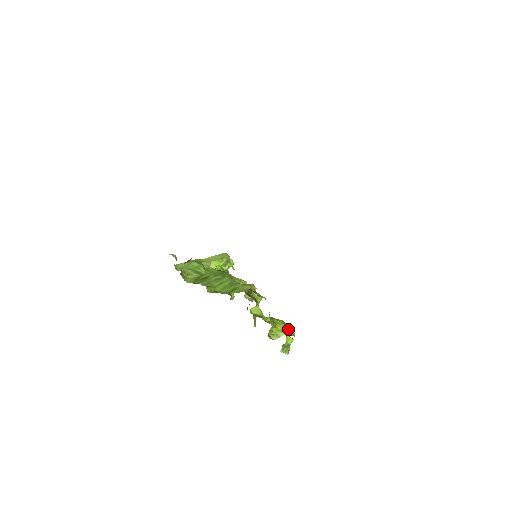
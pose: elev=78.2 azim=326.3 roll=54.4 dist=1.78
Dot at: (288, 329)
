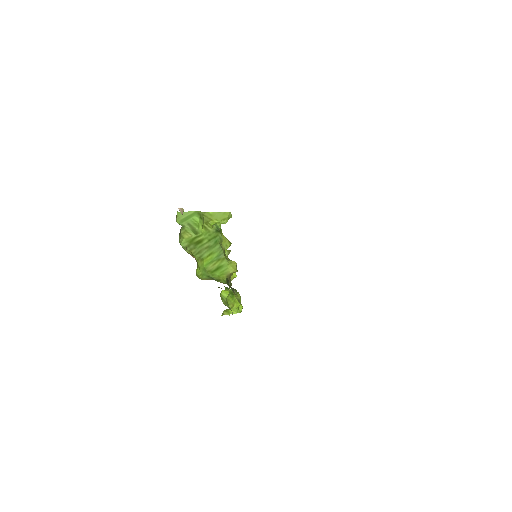
Dot at: (240, 305)
